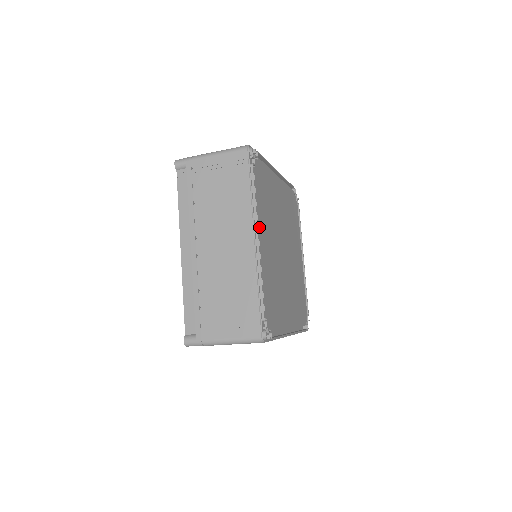
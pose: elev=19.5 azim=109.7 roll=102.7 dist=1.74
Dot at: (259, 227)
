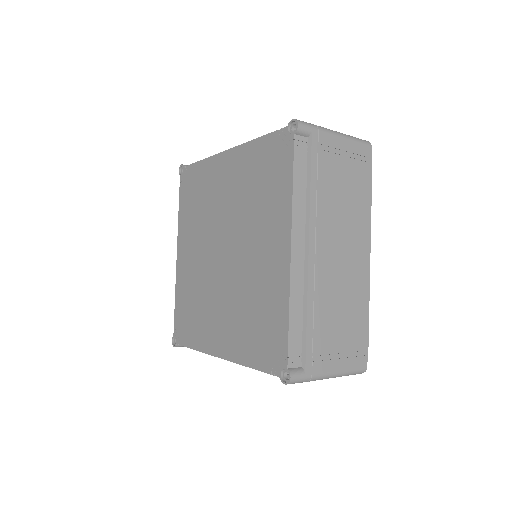
Dot at: occluded
